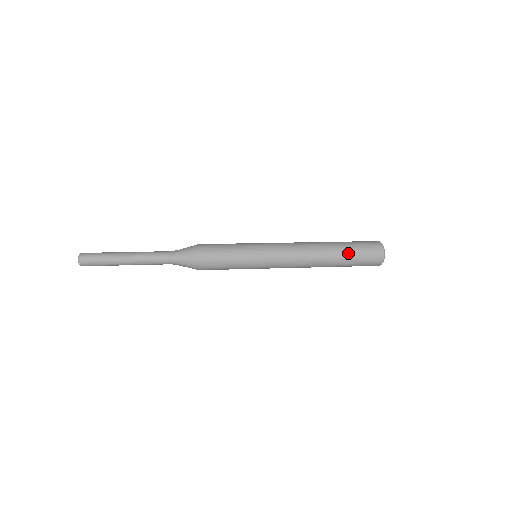
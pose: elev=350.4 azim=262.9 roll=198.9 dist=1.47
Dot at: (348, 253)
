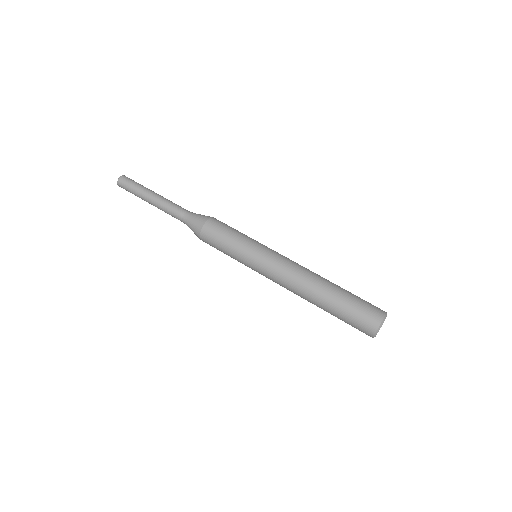
Dot at: occluded
